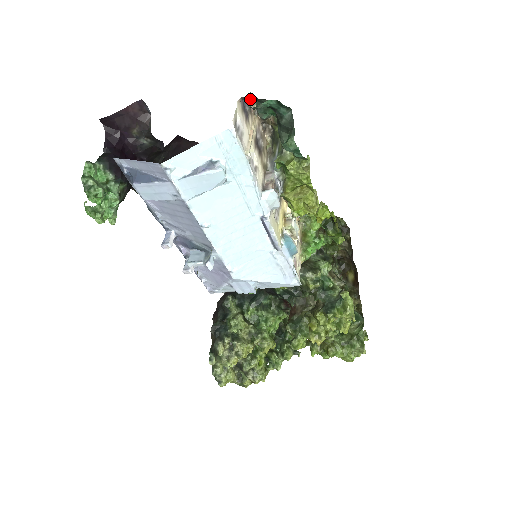
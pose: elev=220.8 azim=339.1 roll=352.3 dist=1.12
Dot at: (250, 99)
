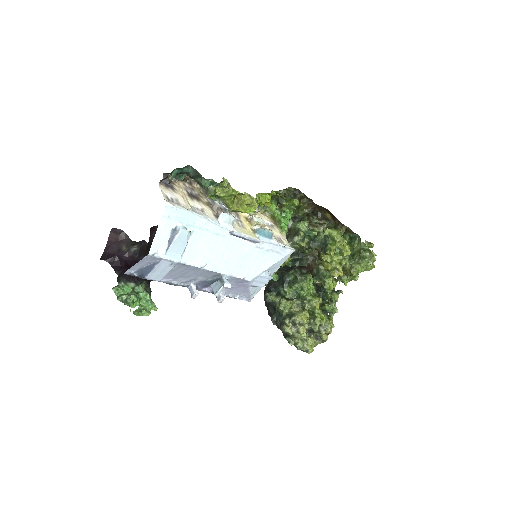
Dot at: (165, 178)
